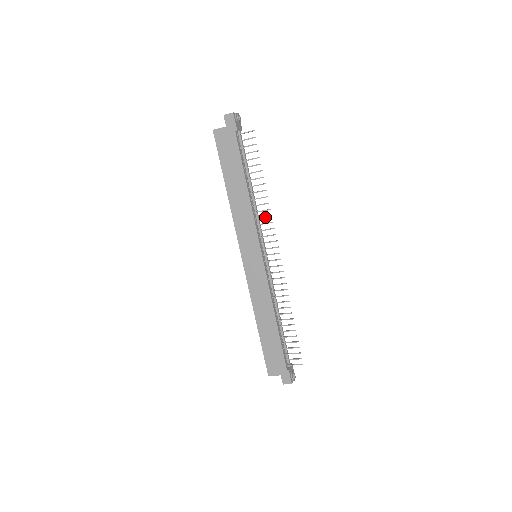
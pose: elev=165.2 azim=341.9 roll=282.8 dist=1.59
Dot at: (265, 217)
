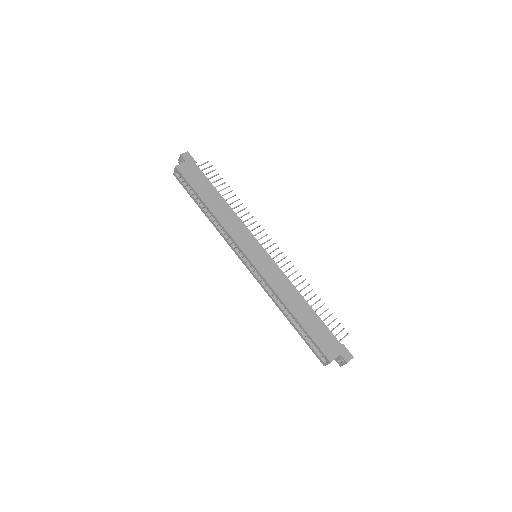
Dot at: occluded
